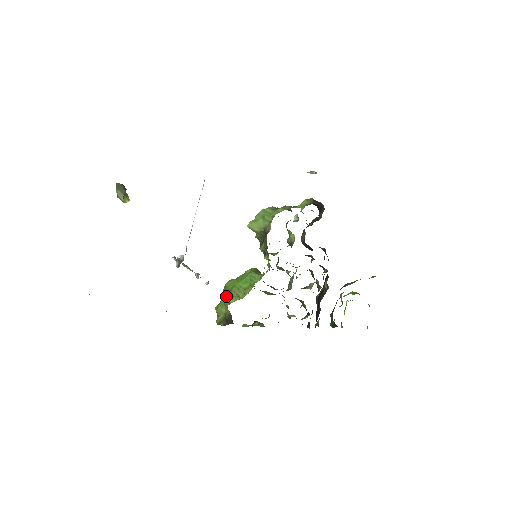
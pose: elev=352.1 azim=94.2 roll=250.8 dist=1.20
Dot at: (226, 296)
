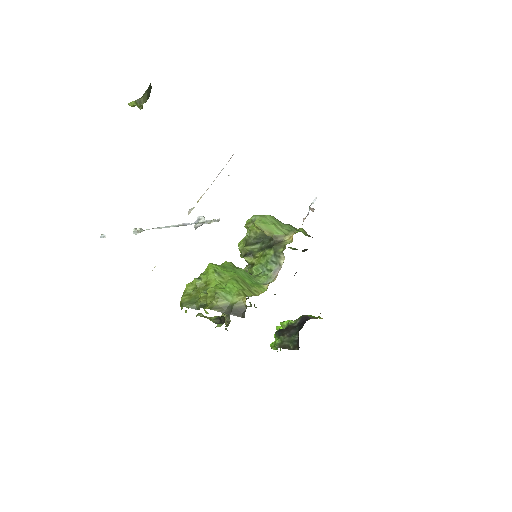
Dot at: (233, 284)
